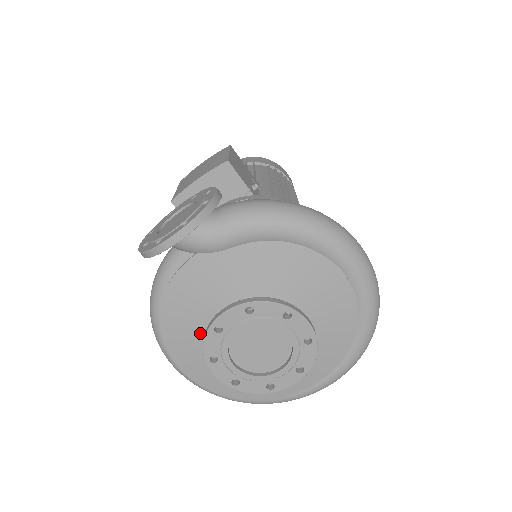
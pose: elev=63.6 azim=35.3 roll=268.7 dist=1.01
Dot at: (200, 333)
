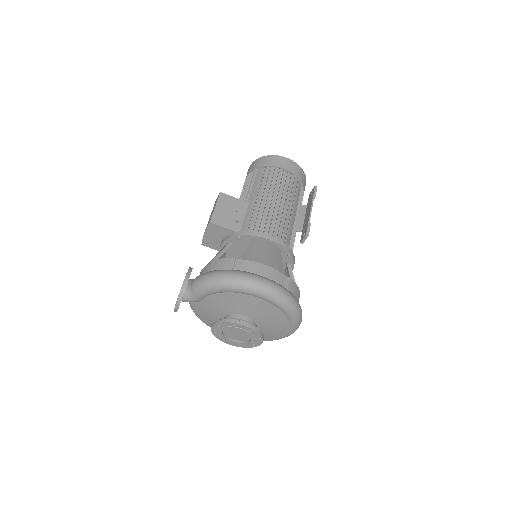
Dot at: occluded
